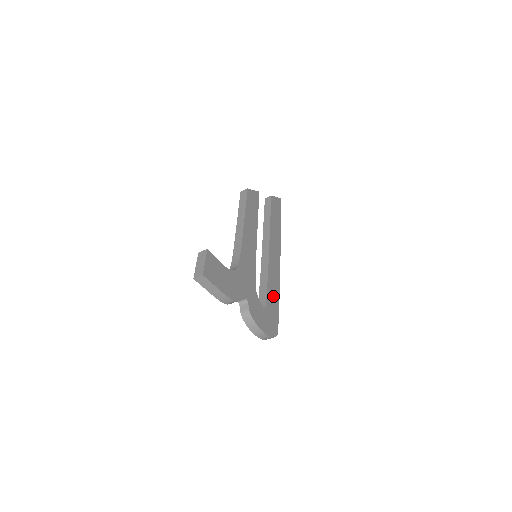
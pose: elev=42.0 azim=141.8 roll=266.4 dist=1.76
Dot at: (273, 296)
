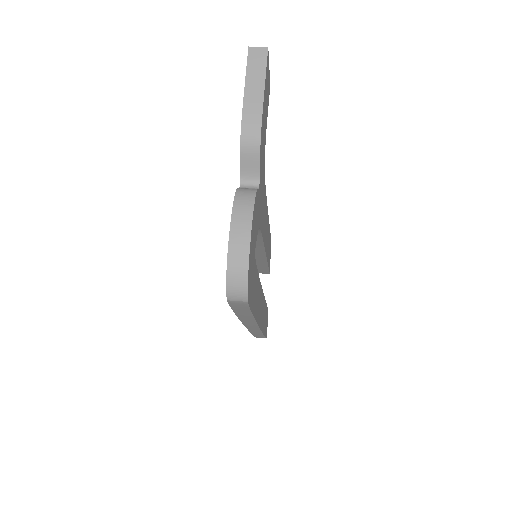
Dot at: (255, 293)
